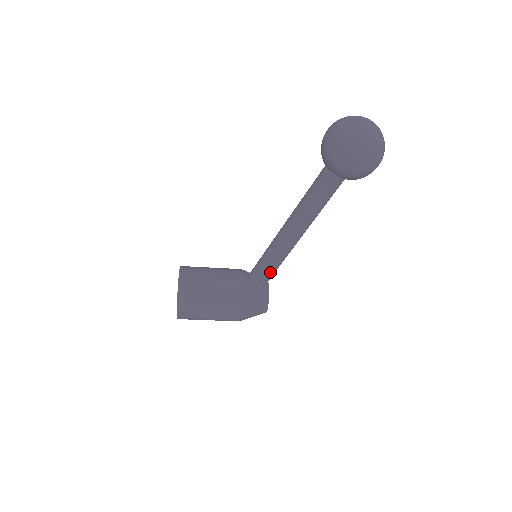
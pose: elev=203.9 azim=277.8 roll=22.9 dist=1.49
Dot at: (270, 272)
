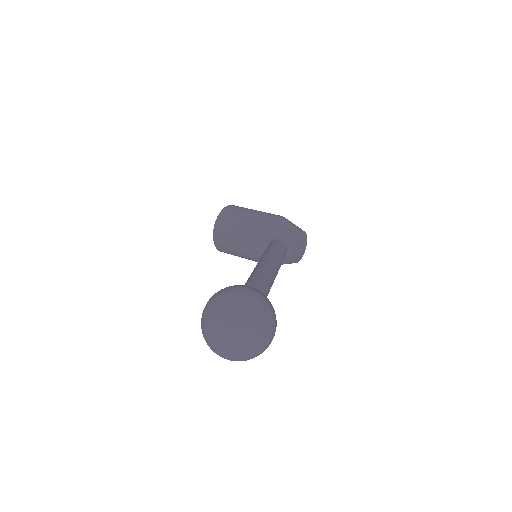
Dot at: occluded
